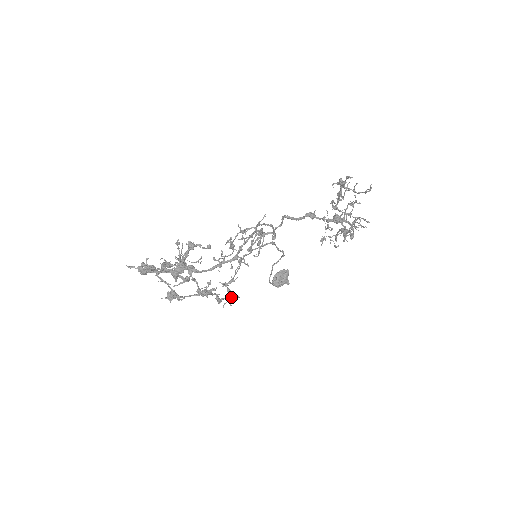
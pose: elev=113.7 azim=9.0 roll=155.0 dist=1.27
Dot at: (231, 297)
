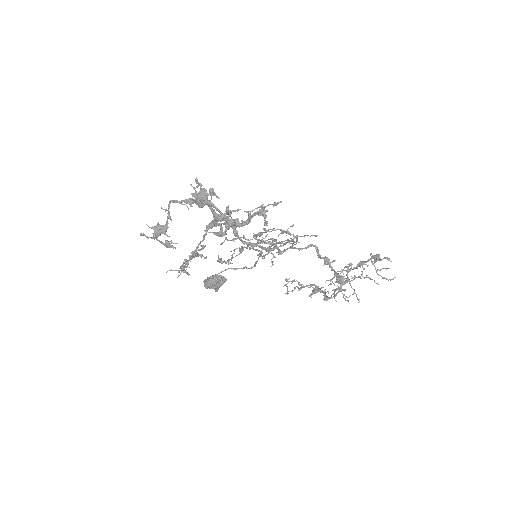
Dot at: occluded
